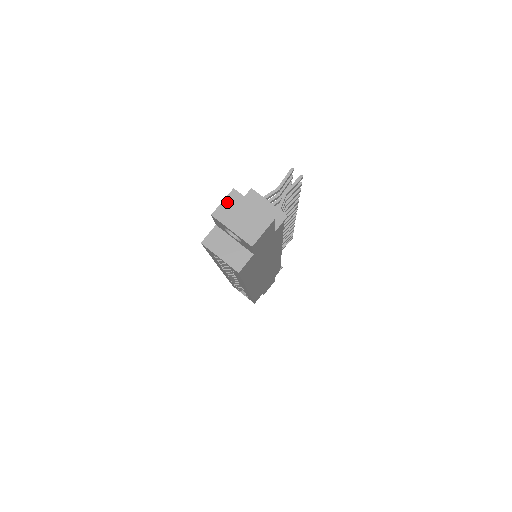
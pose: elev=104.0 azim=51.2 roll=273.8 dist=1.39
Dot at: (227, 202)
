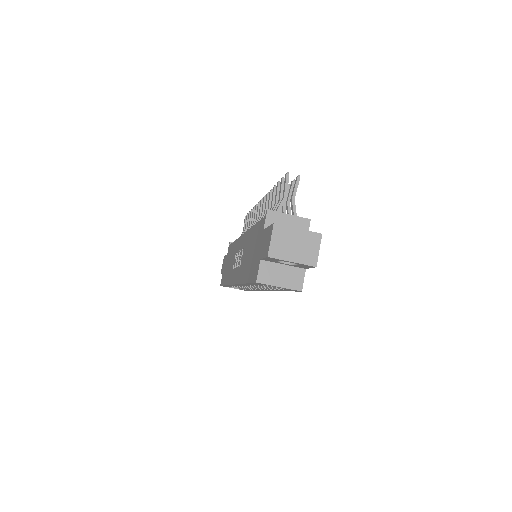
Dot at: (275, 238)
